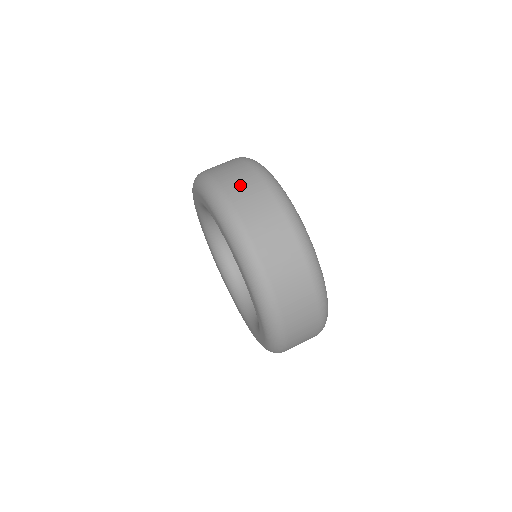
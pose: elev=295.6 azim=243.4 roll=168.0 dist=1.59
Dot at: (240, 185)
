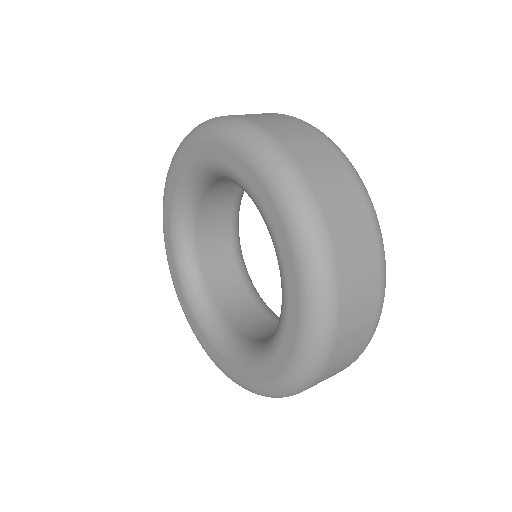
Dot at: occluded
